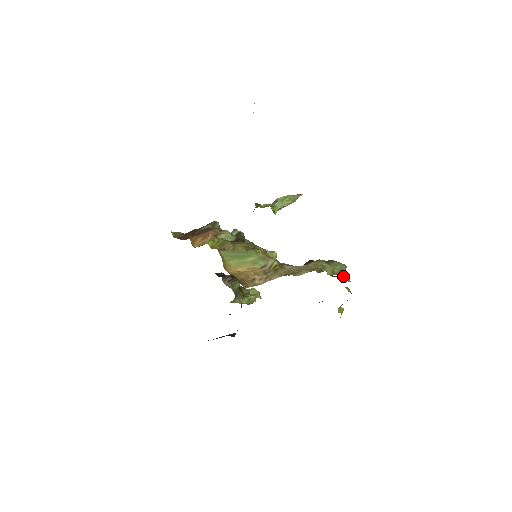
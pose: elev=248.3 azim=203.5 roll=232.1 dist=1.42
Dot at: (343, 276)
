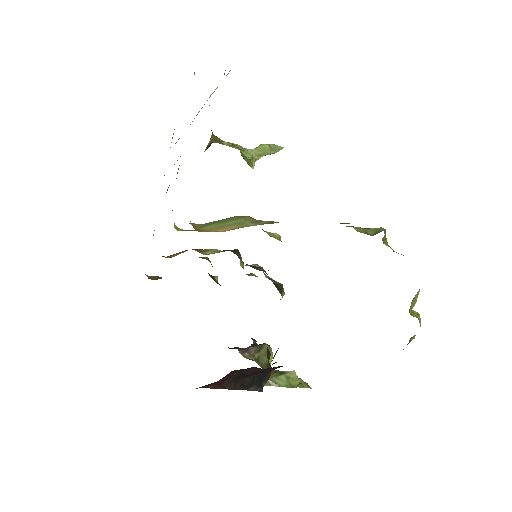
Dot at: (387, 244)
